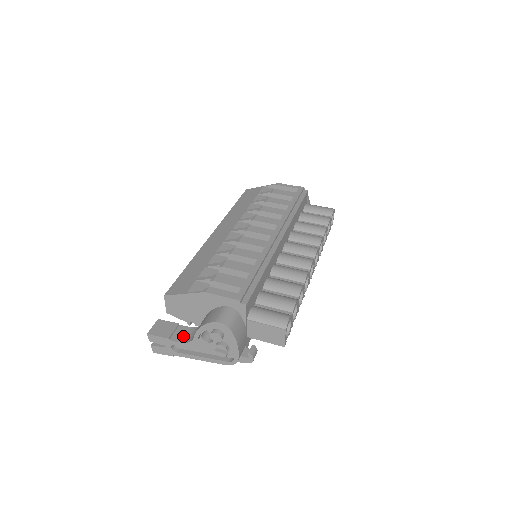
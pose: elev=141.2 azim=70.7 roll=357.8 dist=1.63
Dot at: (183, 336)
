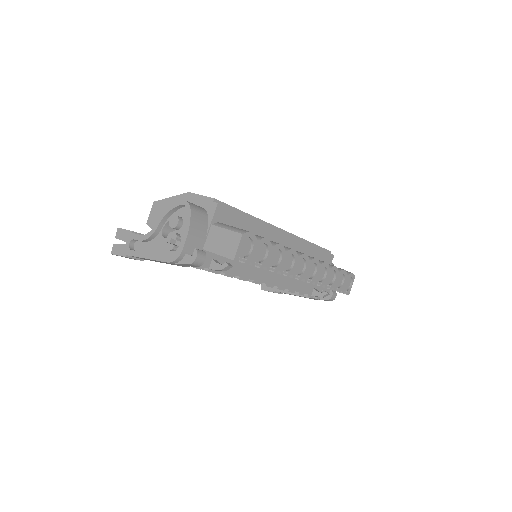
Dot at: occluded
